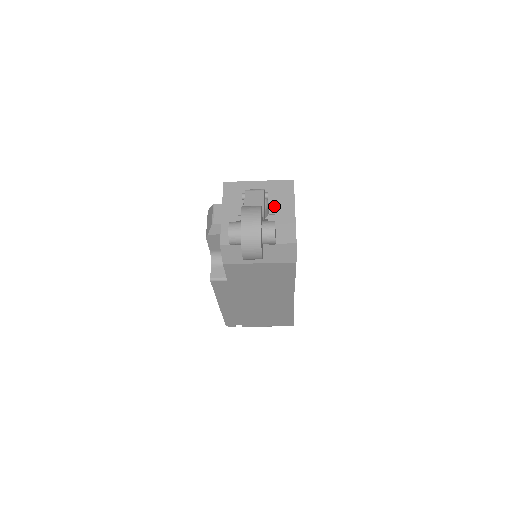
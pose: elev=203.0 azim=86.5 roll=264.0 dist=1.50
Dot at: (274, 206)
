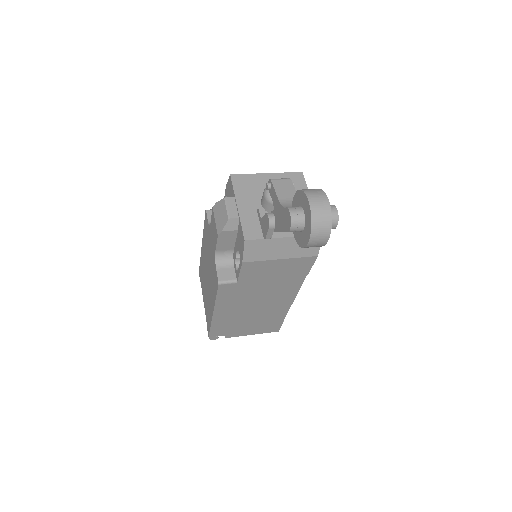
Dot at: occluded
